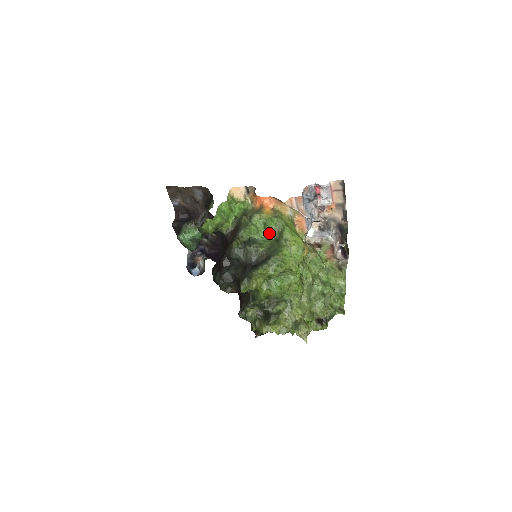
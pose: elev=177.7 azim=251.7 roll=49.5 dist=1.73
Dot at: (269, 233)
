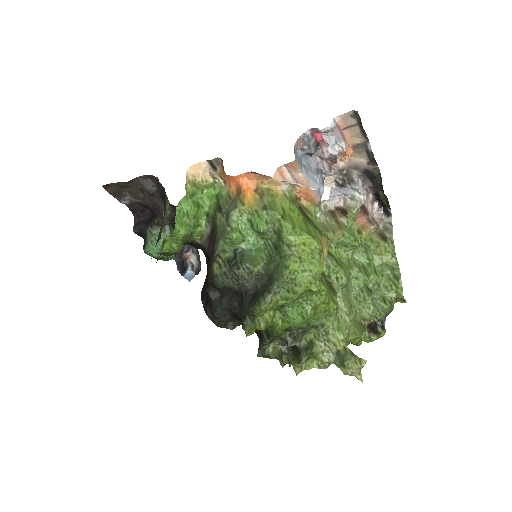
Dot at: (261, 235)
